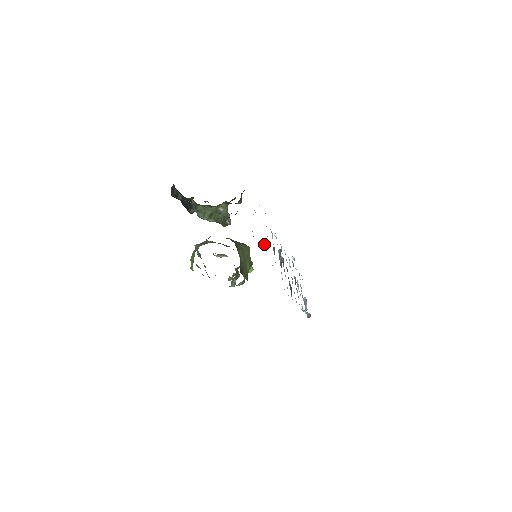
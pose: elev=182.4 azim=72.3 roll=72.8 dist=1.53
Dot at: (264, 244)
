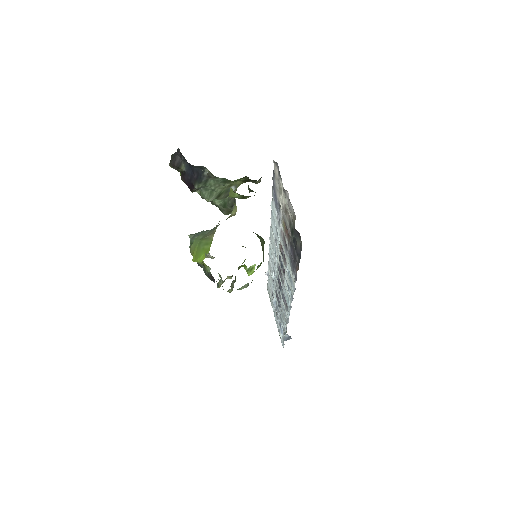
Dot at: (287, 233)
